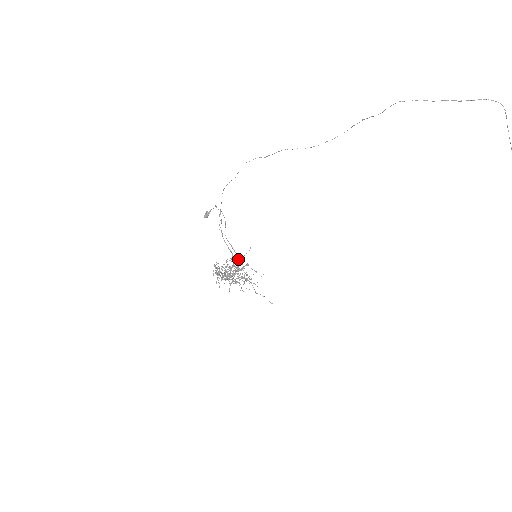
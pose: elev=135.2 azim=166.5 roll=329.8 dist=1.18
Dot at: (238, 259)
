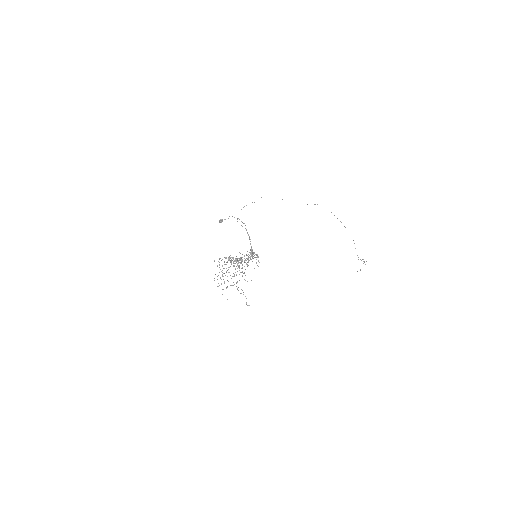
Dot at: (252, 249)
